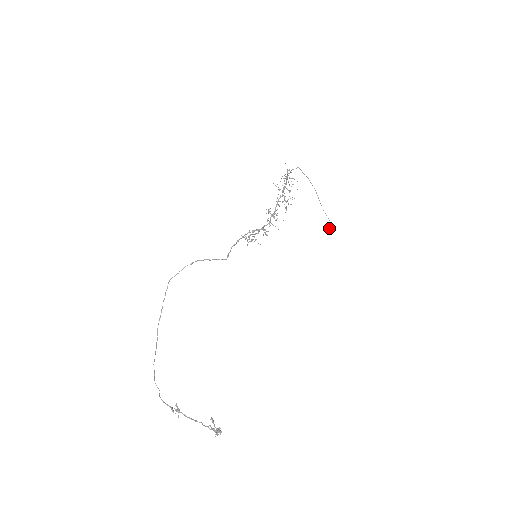
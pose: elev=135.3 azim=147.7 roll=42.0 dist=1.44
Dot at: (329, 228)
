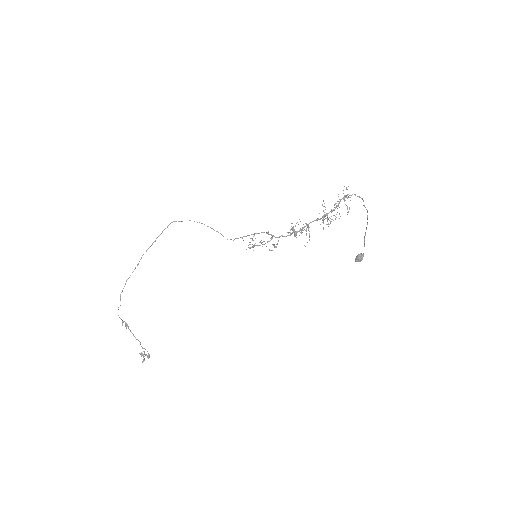
Dot at: (358, 258)
